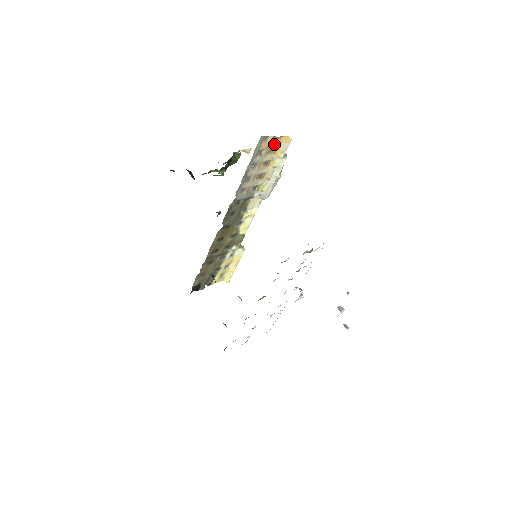
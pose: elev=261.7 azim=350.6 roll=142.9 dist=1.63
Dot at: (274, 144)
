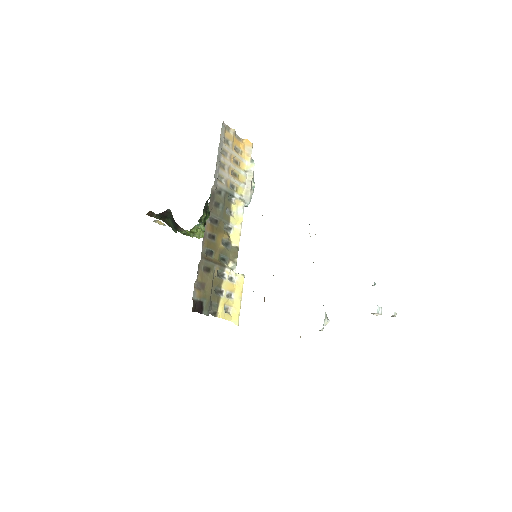
Dot at: (238, 143)
